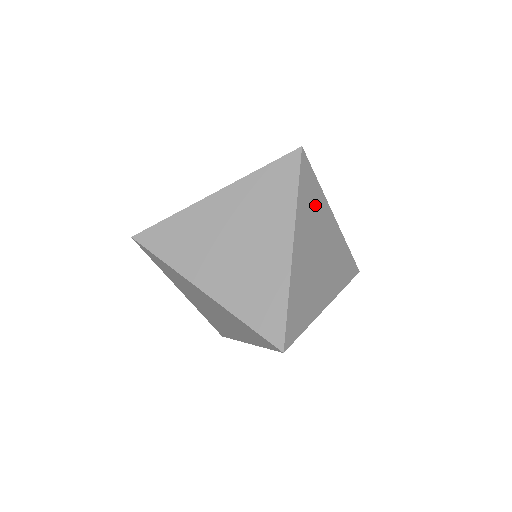
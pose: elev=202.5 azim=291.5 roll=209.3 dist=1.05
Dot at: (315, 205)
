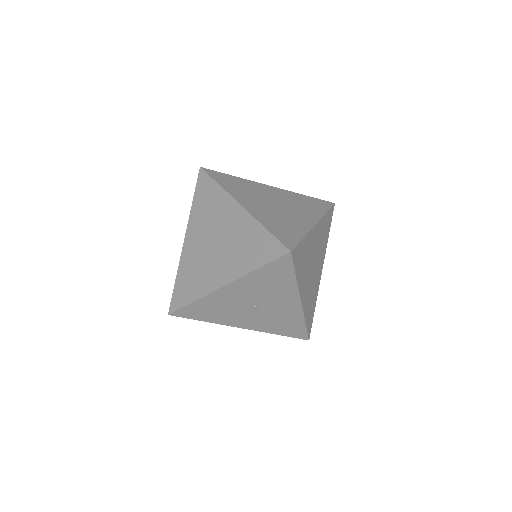
Dot at: (324, 239)
